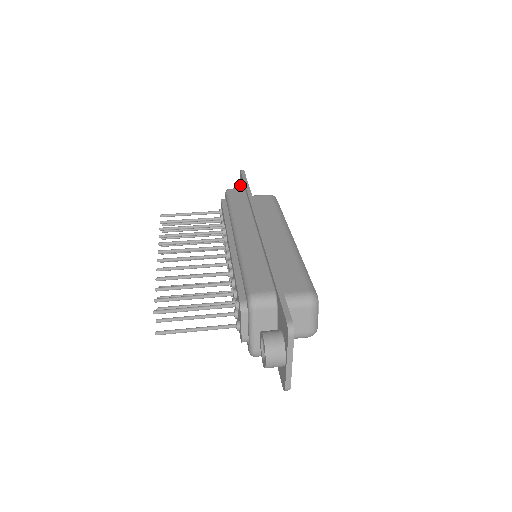
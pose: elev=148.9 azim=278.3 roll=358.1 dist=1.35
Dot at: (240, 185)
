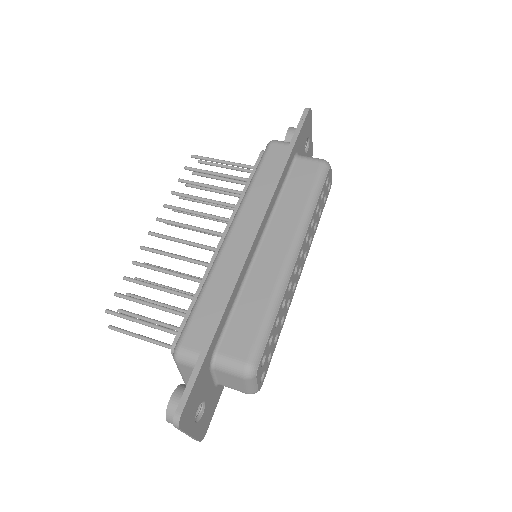
Dot at: occluded
